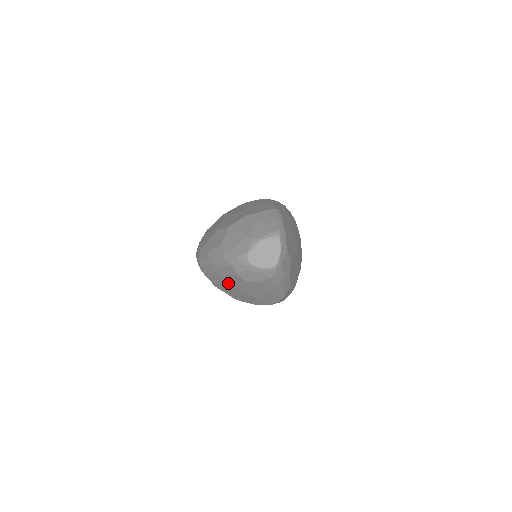
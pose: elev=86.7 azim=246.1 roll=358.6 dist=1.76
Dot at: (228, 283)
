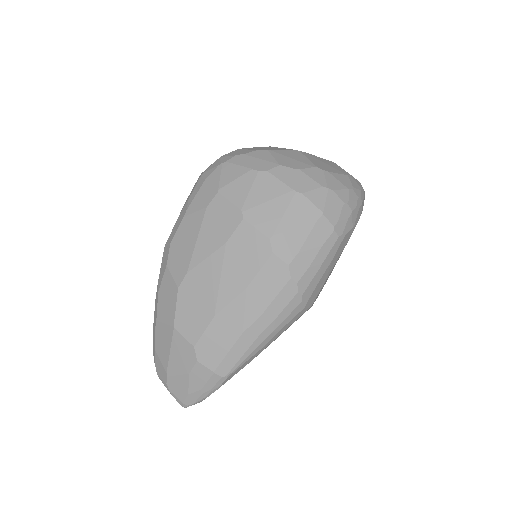
Dot at: occluded
